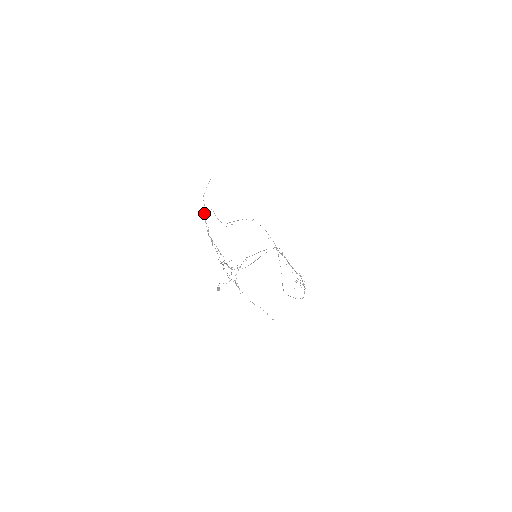
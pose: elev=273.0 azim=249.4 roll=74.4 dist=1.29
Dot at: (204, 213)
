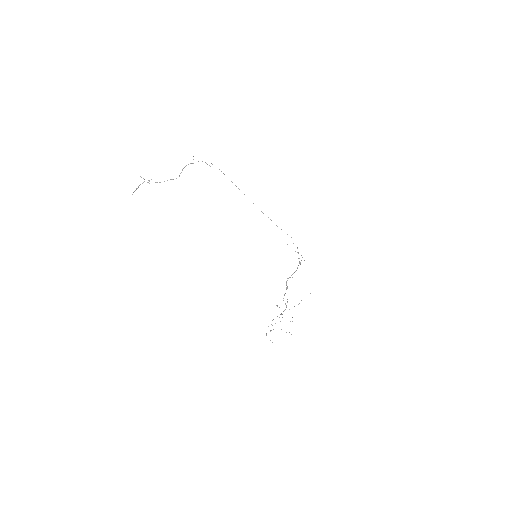
Dot at: occluded
